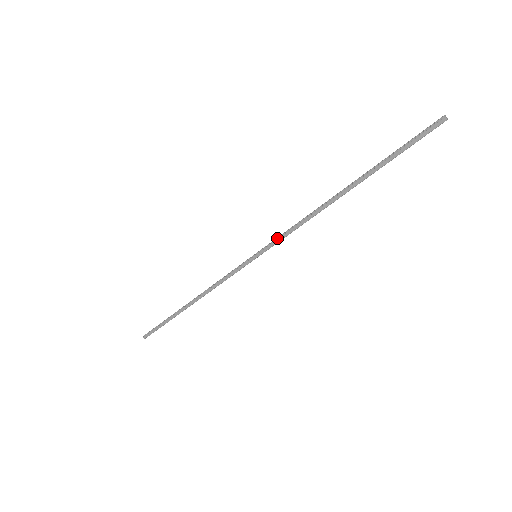
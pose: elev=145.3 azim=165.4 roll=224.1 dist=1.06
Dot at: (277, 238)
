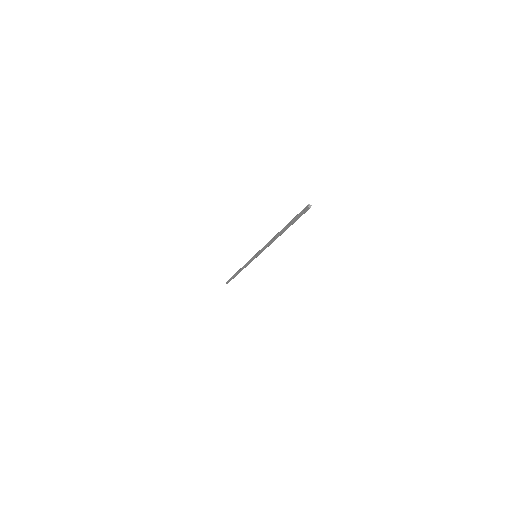
Dot at: (260, 250)
